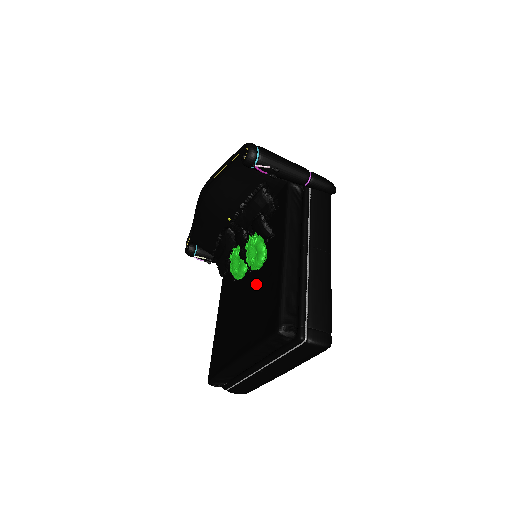
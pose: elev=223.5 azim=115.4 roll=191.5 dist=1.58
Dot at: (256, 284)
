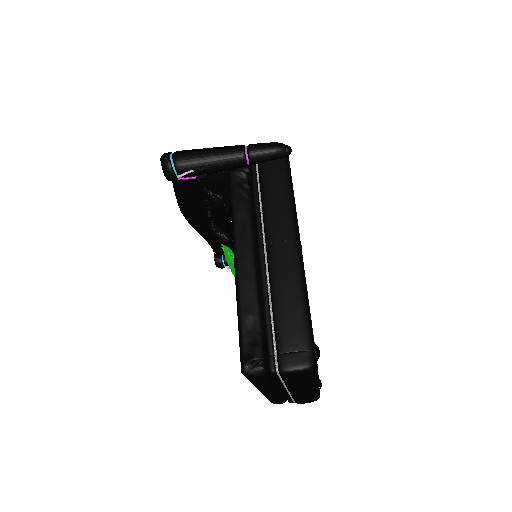
Dot at: occluded
